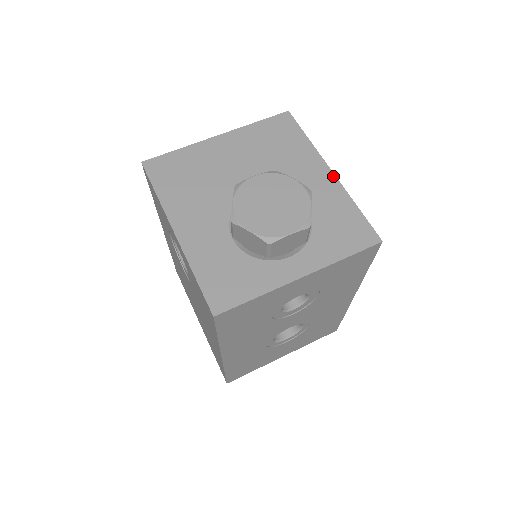
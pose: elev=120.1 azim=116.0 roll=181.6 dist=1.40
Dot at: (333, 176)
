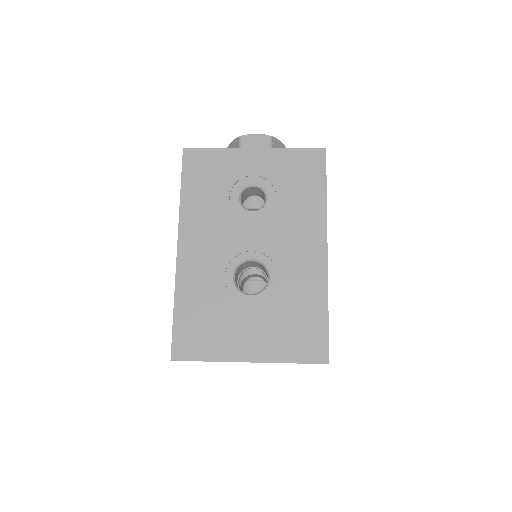
Dot at: occluded
